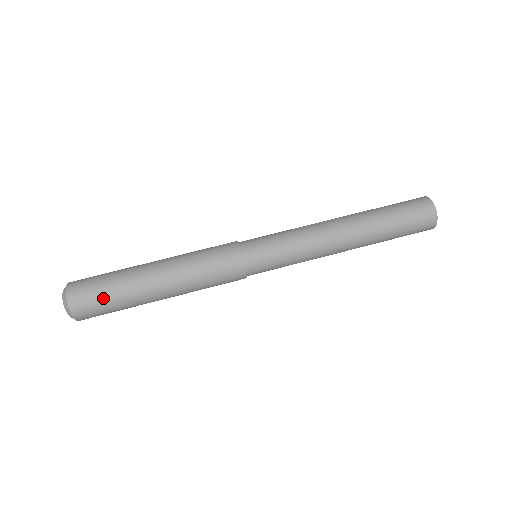
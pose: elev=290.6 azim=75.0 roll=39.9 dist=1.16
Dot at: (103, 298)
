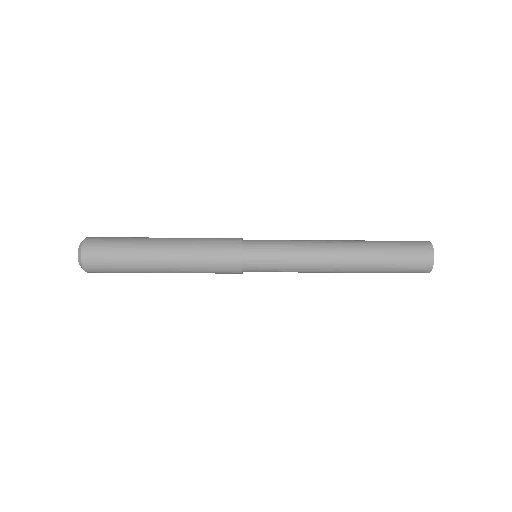
Dot at: (113, 244)
